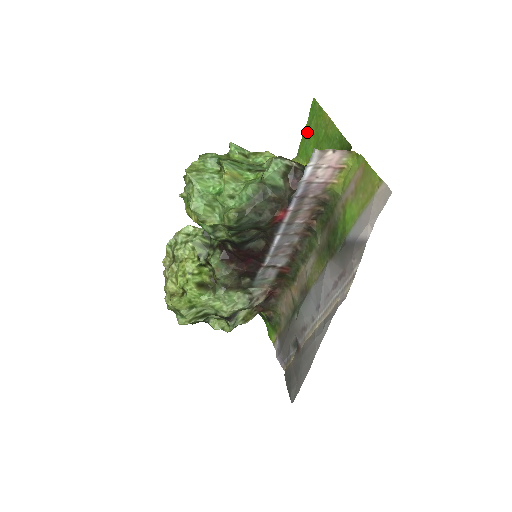
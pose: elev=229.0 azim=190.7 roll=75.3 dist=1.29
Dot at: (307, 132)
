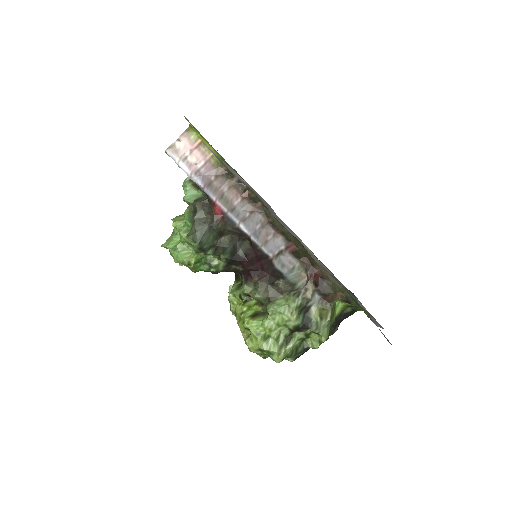
Dot at: occluded
